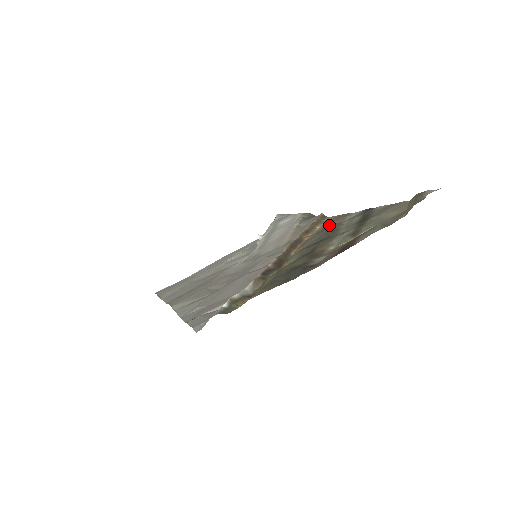
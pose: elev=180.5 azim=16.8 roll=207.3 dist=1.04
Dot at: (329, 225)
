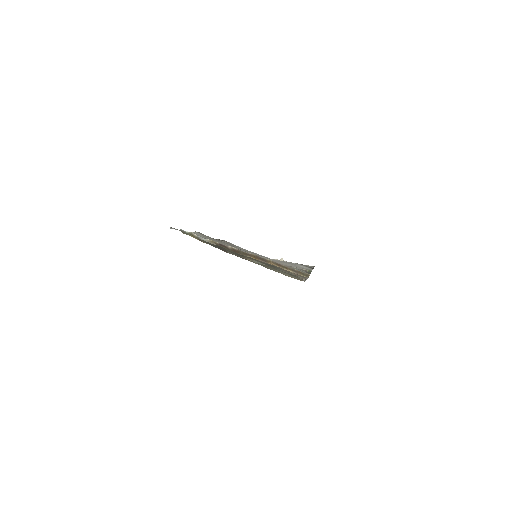
Dot at: occluded
